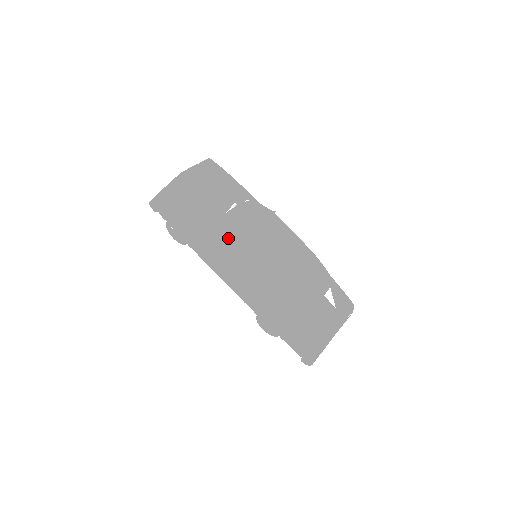
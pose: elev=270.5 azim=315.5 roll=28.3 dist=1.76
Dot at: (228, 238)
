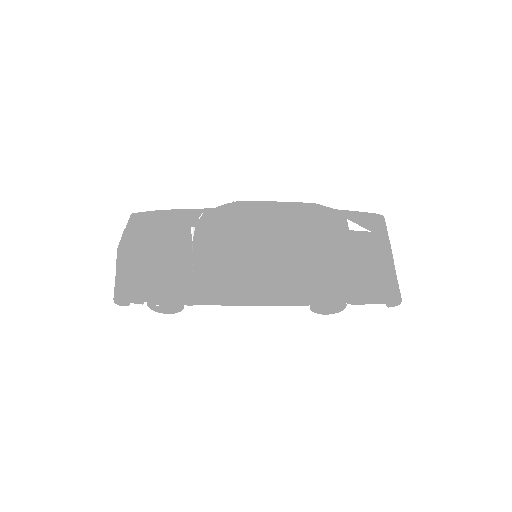
Dot at: (216, 261)
